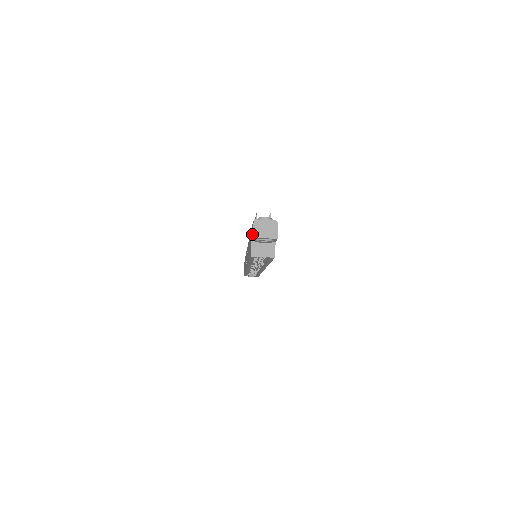
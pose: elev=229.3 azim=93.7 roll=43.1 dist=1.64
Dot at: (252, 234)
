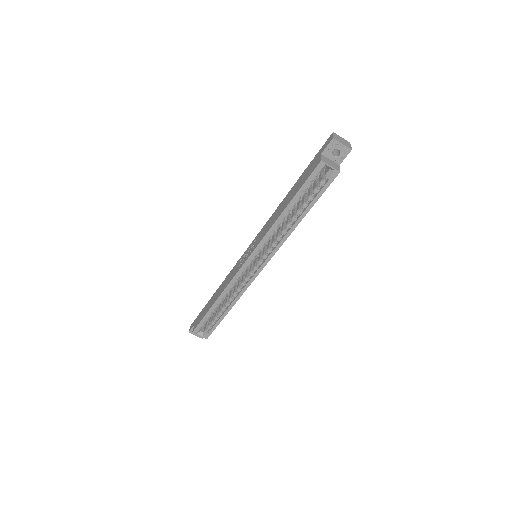
Dot at: (333, 136)
